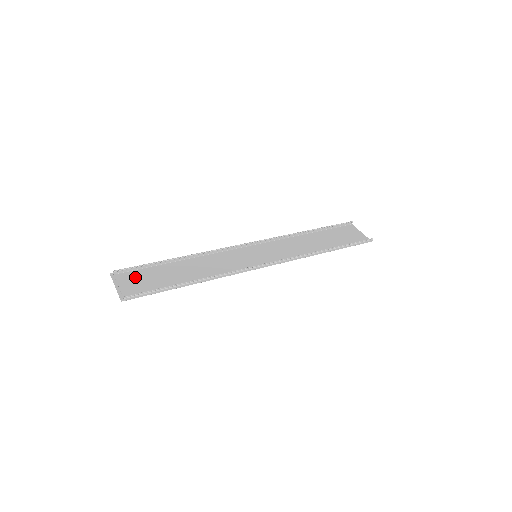
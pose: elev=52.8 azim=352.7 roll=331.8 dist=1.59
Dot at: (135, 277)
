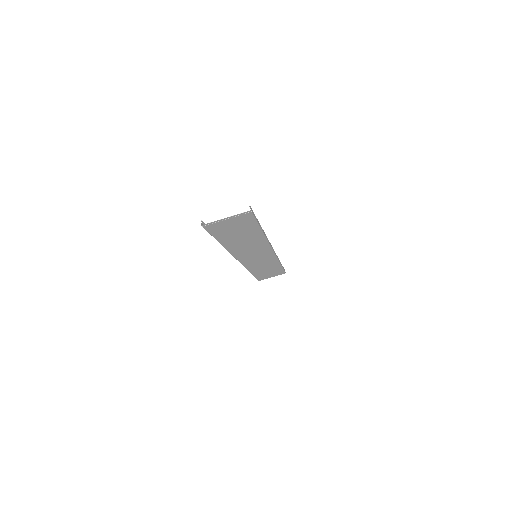
Dot at: (221, 228)
